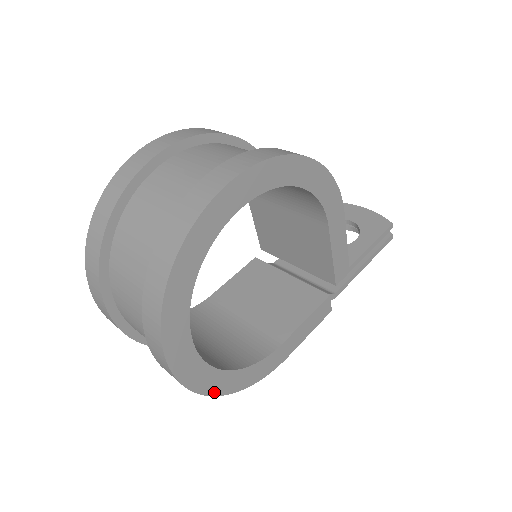
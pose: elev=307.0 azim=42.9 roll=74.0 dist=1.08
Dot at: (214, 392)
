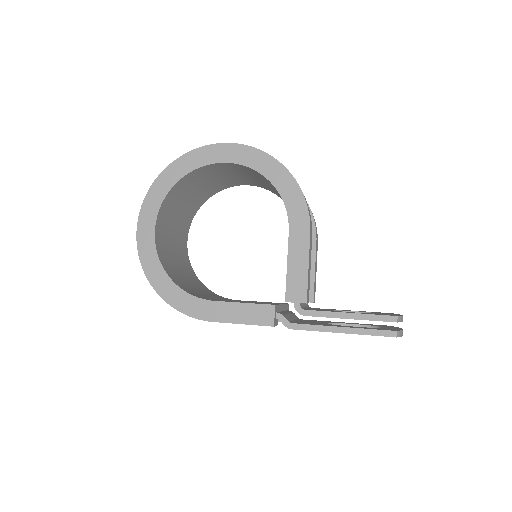
Dot at: (150, 277)
